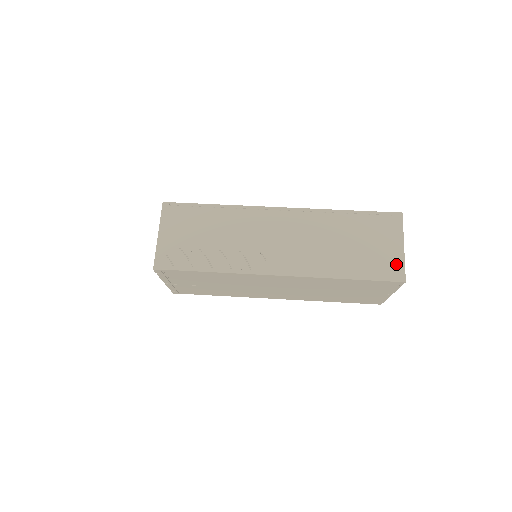
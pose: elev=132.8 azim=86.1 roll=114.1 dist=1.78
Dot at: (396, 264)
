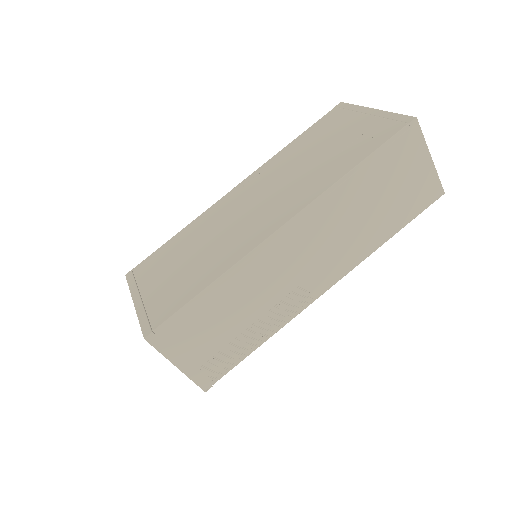
Dot at: (430, 184)
